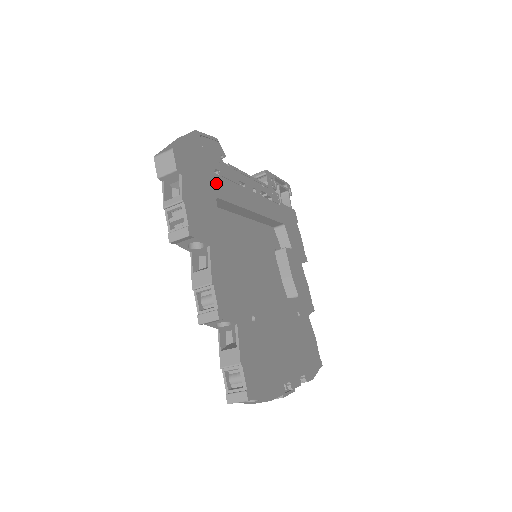
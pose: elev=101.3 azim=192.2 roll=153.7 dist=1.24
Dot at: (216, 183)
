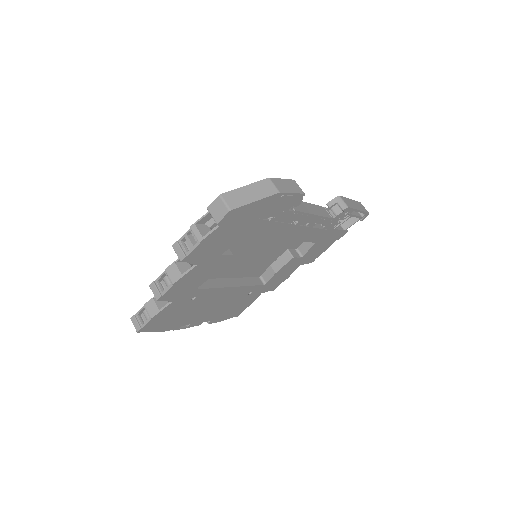
Dot at: (258, 226)
